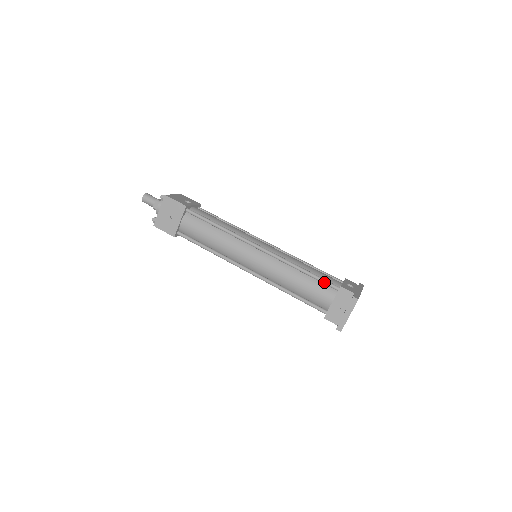
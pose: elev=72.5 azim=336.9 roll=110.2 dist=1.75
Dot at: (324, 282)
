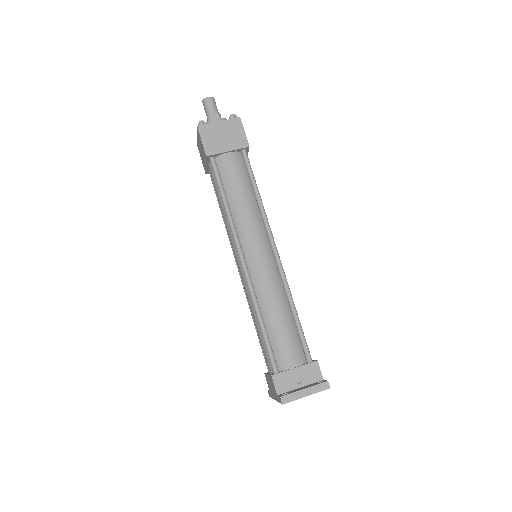
Dot at: (304, 342)
